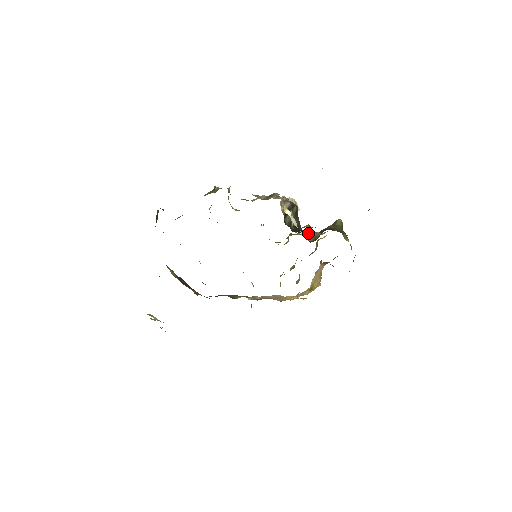
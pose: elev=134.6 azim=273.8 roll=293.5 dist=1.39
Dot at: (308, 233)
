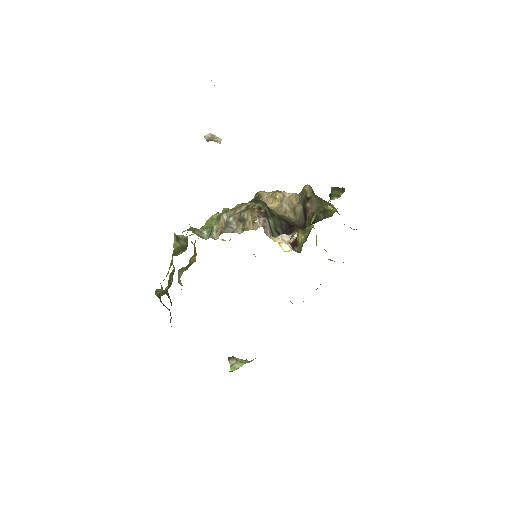
Dot at: (276, 199)
